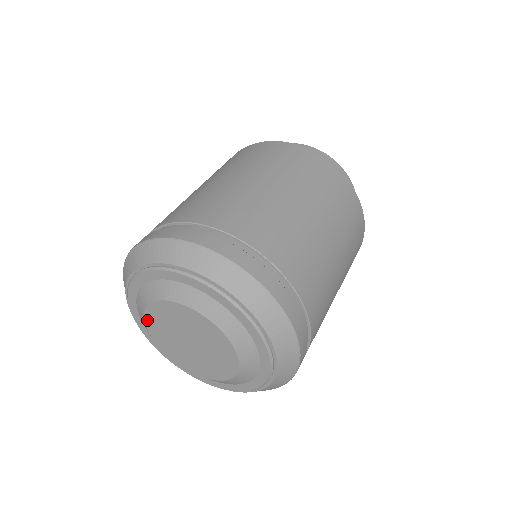
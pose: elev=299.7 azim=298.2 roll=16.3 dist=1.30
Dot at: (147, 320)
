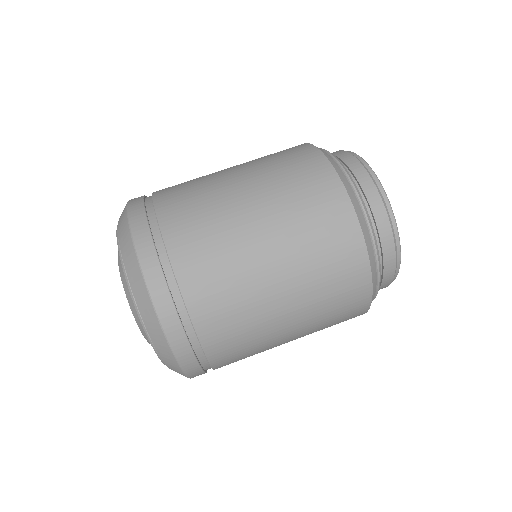
Dot at: occluded
